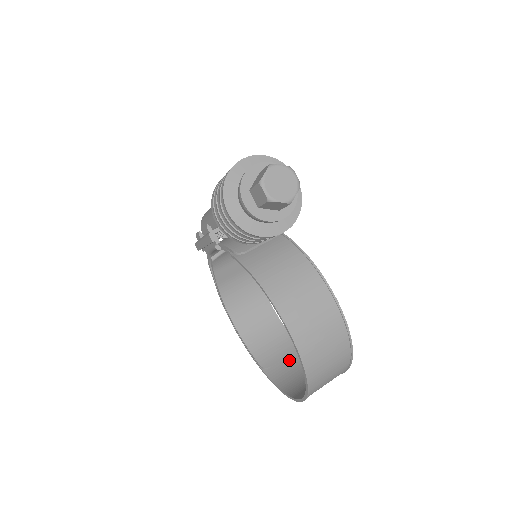
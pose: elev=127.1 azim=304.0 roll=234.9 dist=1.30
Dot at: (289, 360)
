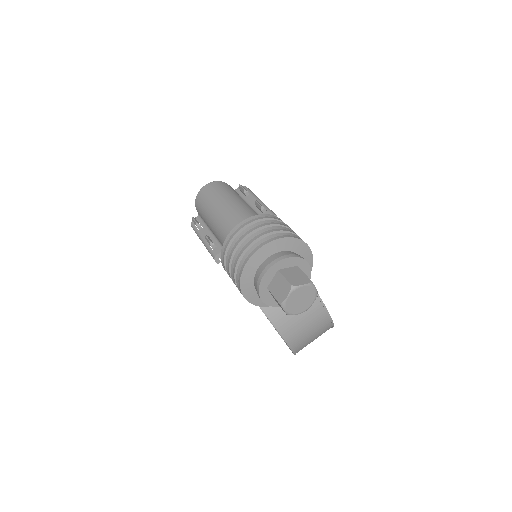
Dot at: occluded
